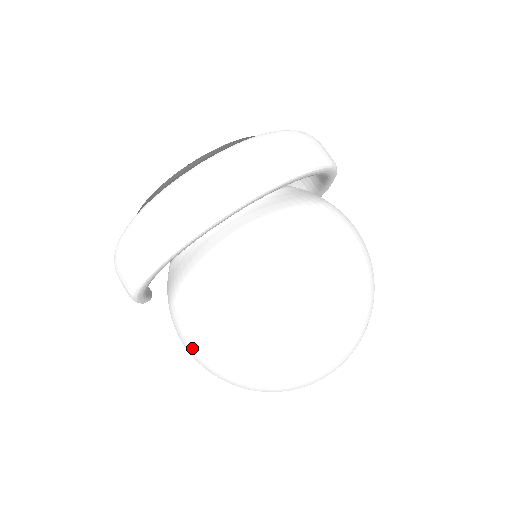
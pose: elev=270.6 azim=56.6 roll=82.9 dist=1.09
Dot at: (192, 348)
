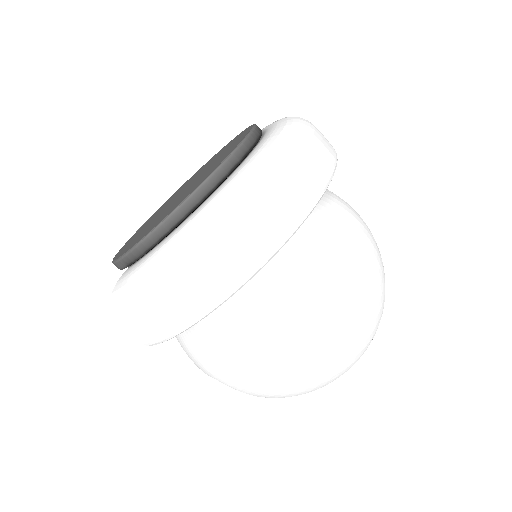
Dot at: (265, 368)
